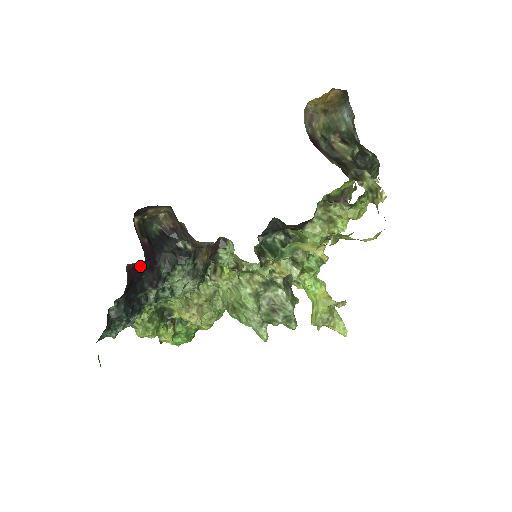
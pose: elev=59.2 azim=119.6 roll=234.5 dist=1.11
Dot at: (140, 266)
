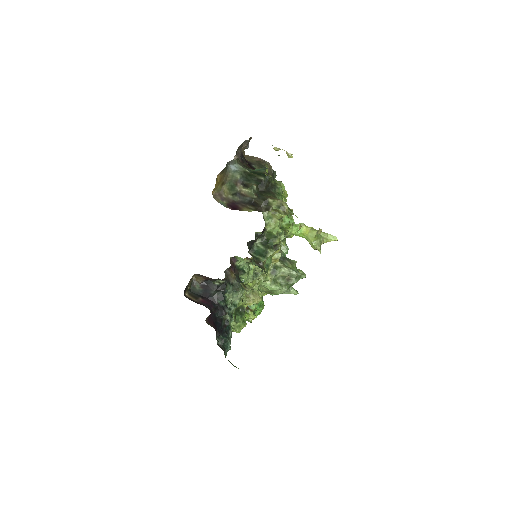
Dot at: (210, 314)
